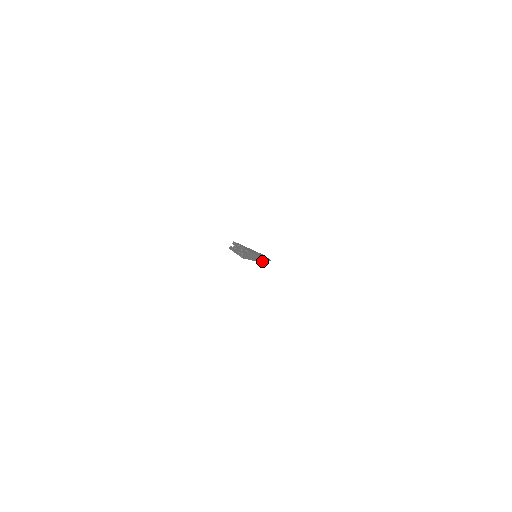
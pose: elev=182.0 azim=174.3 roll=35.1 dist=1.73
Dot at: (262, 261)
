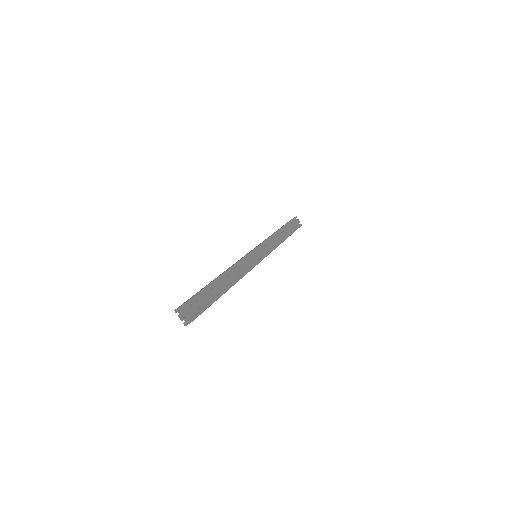
Dot at: occluded
